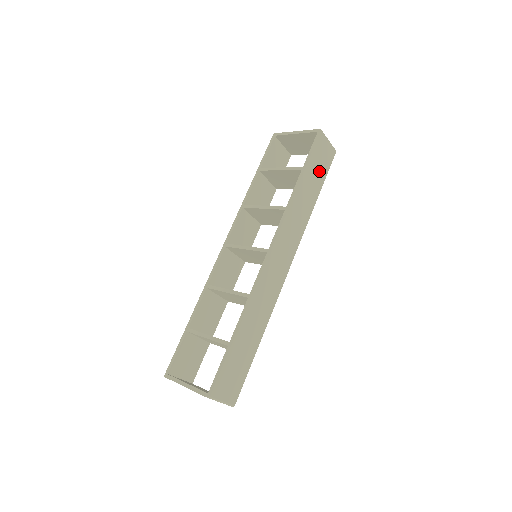
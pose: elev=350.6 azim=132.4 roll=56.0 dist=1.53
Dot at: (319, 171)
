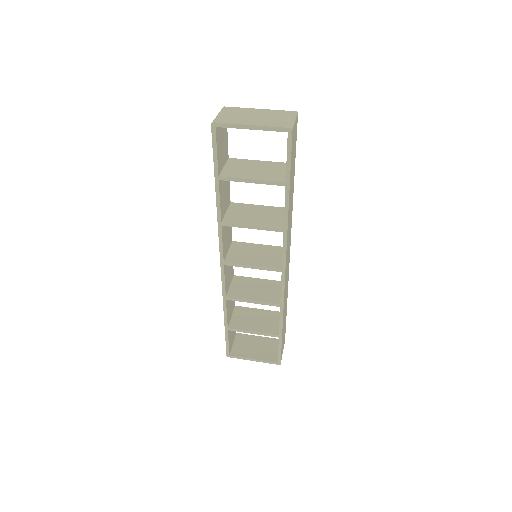
Dot at: (293, 160)
